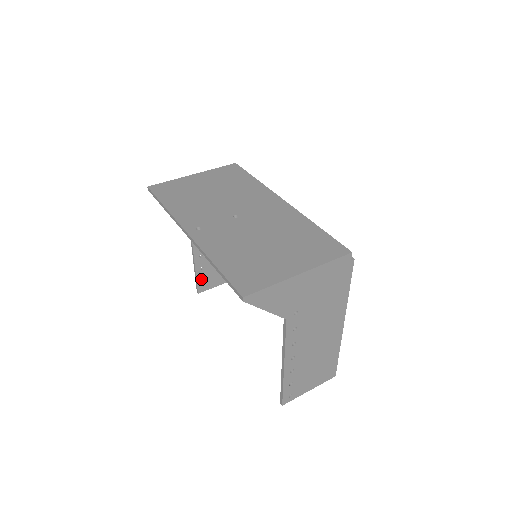
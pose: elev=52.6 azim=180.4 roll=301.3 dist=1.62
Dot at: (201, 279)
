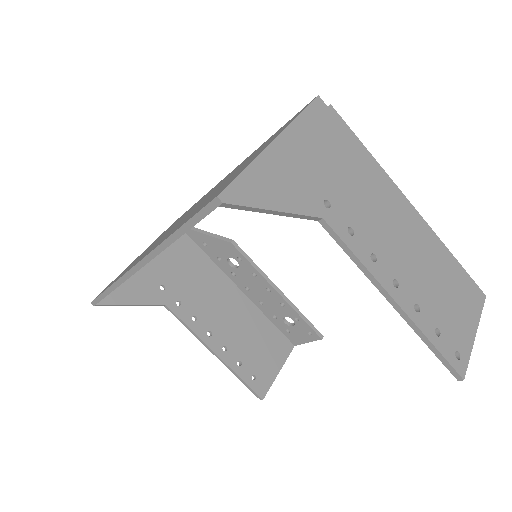
Dot at: (250, 378)
